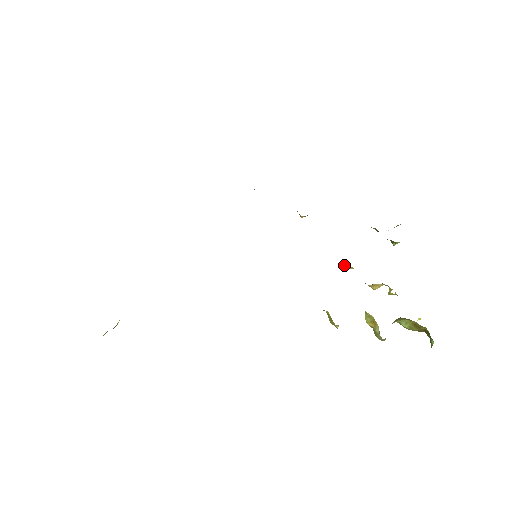
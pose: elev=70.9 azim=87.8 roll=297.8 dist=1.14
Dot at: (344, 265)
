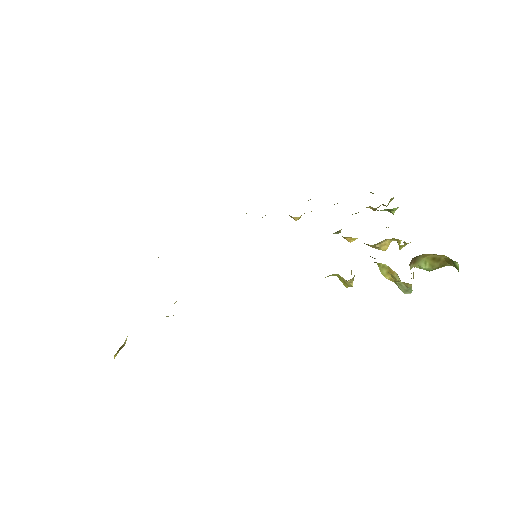
Dot at: (346, 239)
